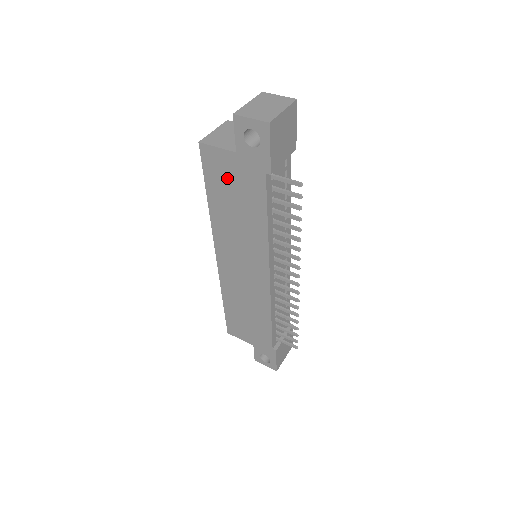
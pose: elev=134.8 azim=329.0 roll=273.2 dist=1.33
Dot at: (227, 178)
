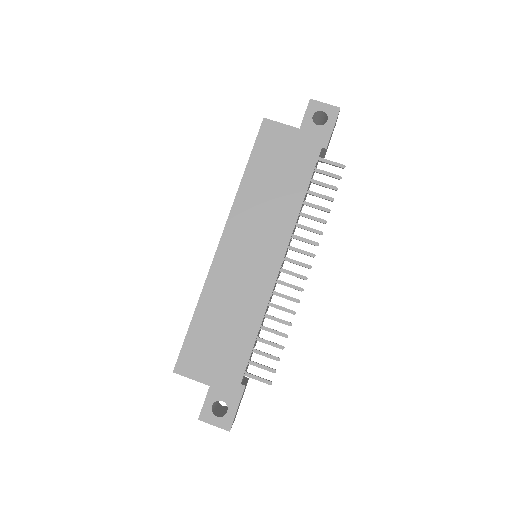
Dot at: (279, 151)
